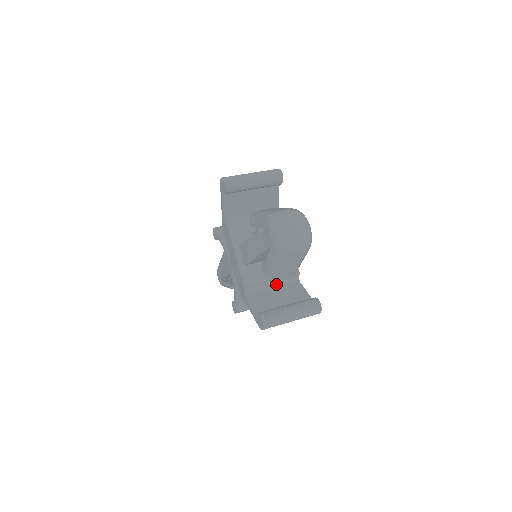
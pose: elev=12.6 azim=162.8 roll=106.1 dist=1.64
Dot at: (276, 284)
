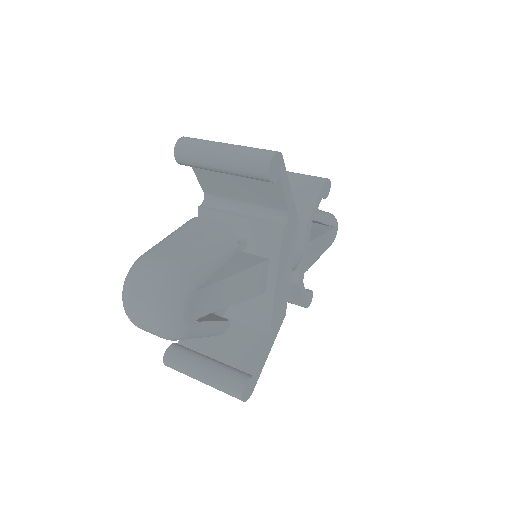
Dot at: (239, 316)
